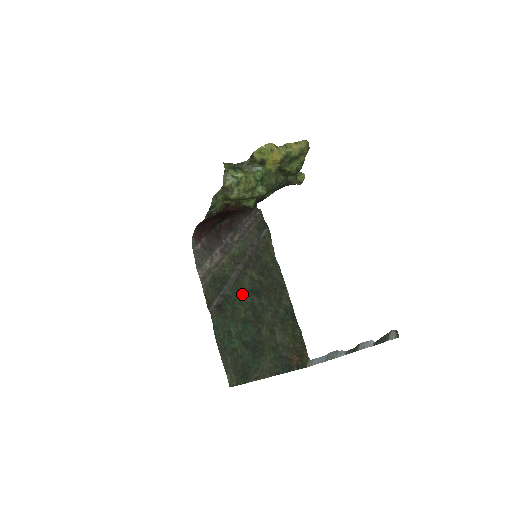
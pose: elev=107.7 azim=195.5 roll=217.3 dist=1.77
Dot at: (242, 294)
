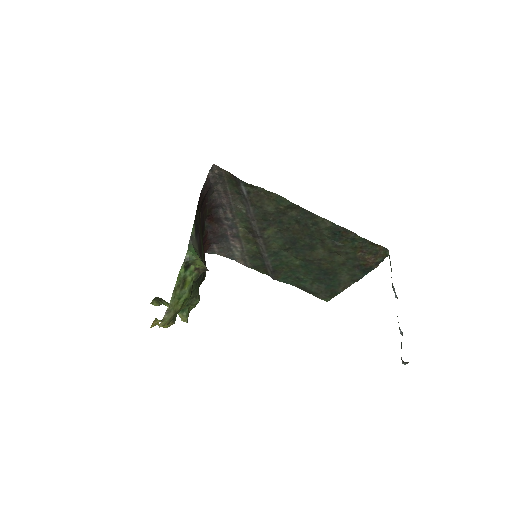
Dot at: (281, 251)
